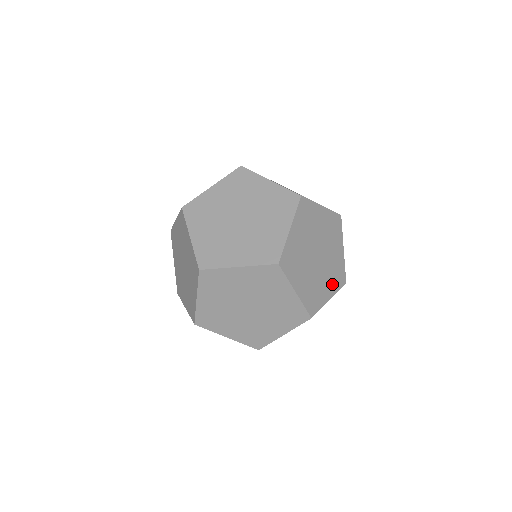
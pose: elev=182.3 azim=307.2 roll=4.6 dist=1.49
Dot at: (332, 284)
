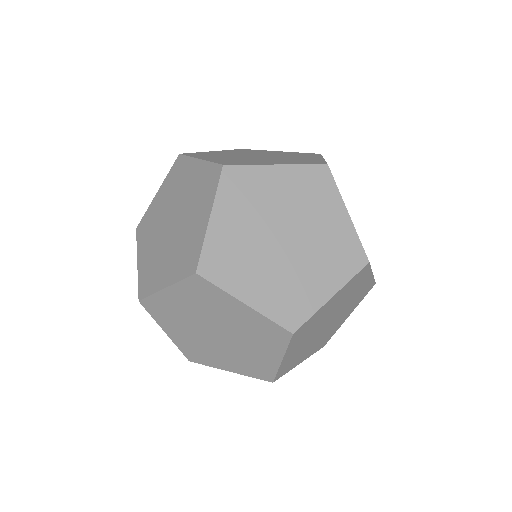
Dot at: occluded
